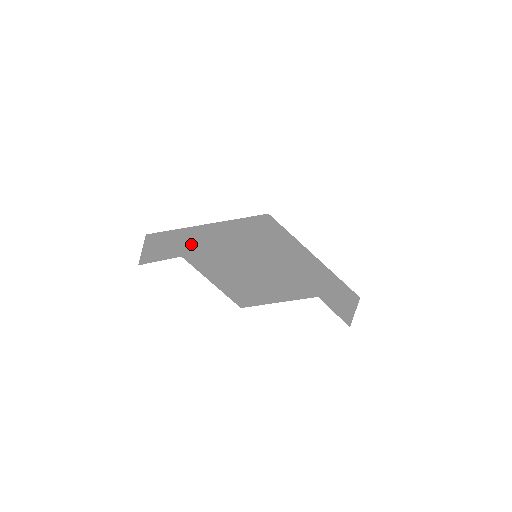
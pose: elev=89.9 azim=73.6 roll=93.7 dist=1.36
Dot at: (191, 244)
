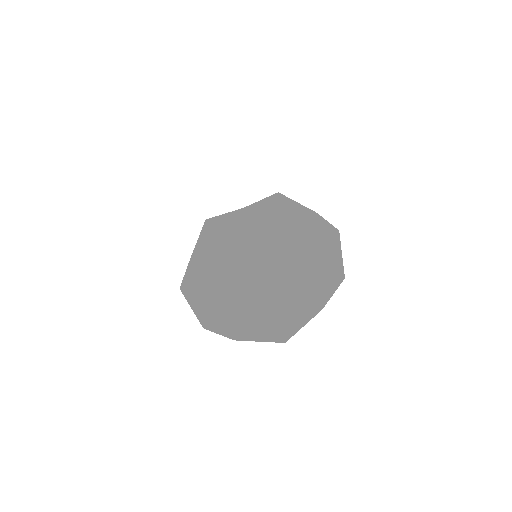
Dot at: (219, 297)
